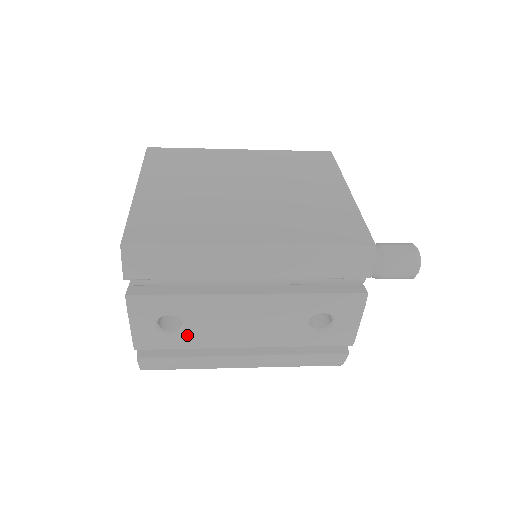
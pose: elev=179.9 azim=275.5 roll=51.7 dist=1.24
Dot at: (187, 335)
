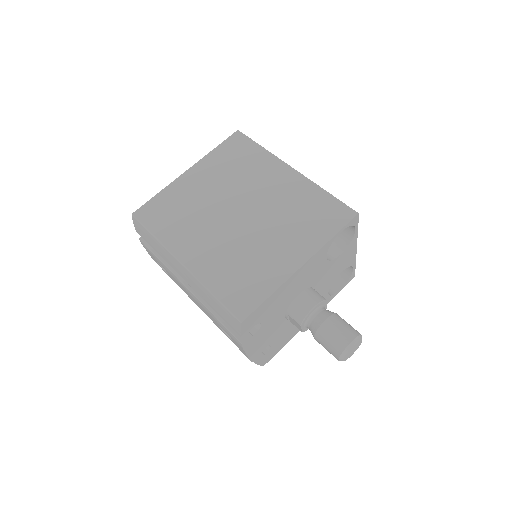
Dot at: occluded
